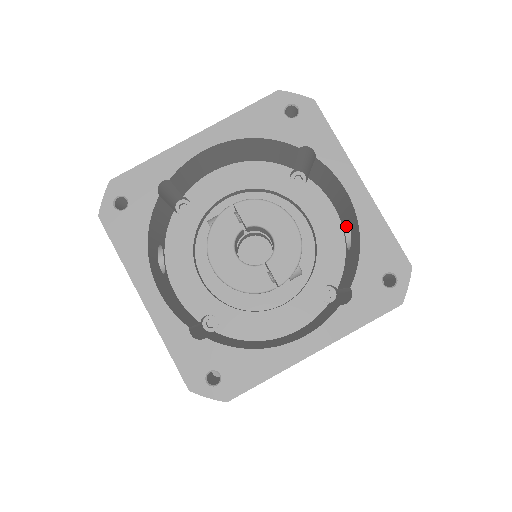
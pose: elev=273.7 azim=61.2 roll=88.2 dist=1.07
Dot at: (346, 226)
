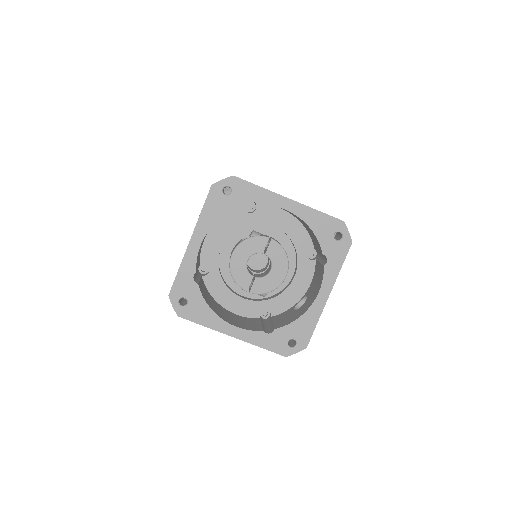
Dot at: (305, 298)
